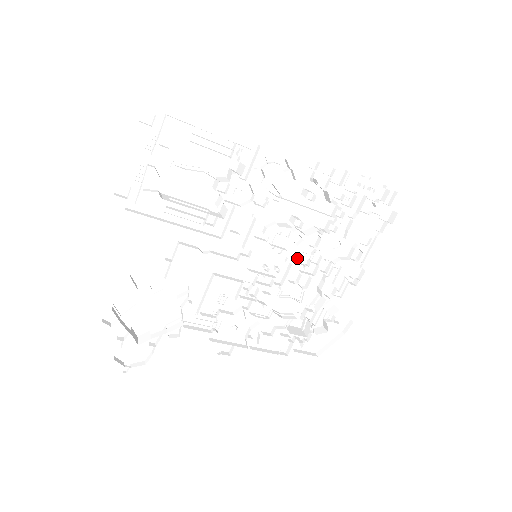
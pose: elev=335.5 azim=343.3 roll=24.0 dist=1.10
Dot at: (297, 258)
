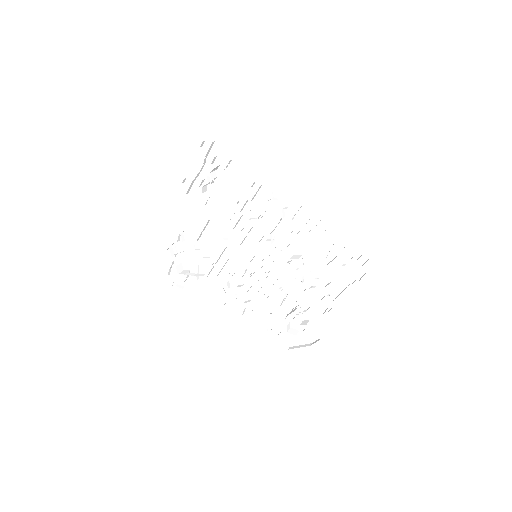
Dot at: (288, 272)
